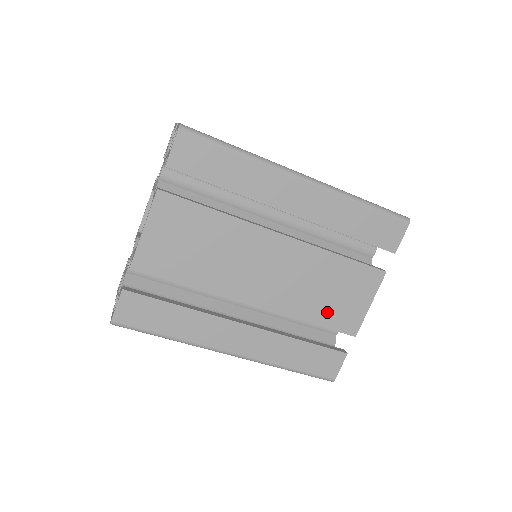
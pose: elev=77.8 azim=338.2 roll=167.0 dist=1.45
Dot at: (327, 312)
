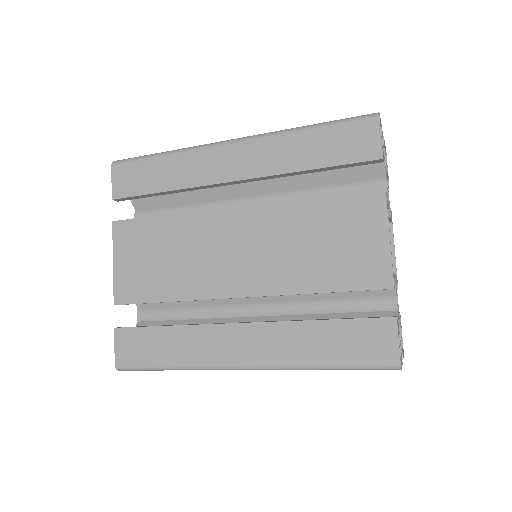
Dot at: (333, 270)
